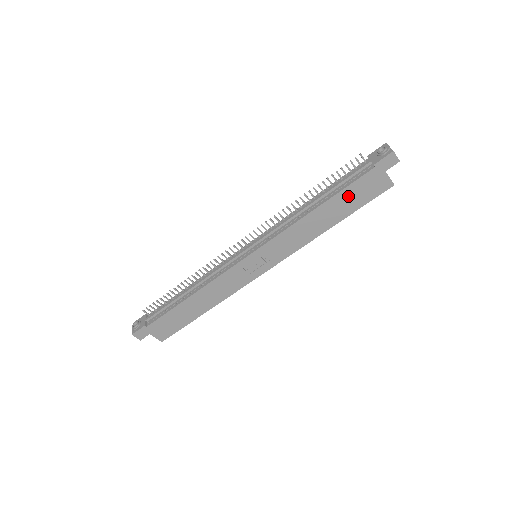
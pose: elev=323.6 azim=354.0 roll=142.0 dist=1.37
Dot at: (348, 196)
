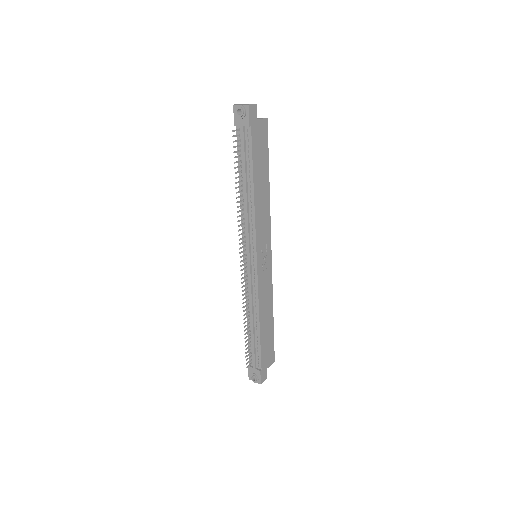
Dot at: (258, 159)
